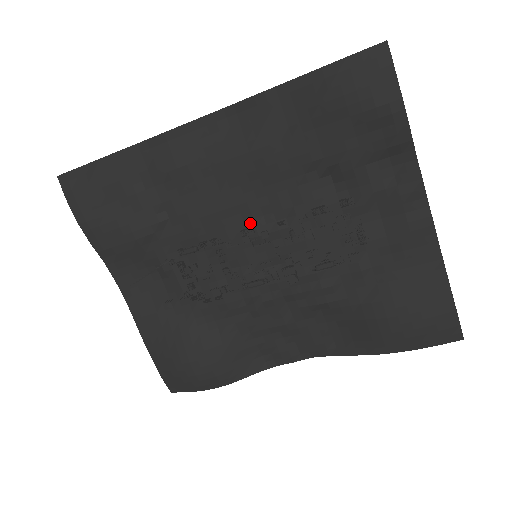
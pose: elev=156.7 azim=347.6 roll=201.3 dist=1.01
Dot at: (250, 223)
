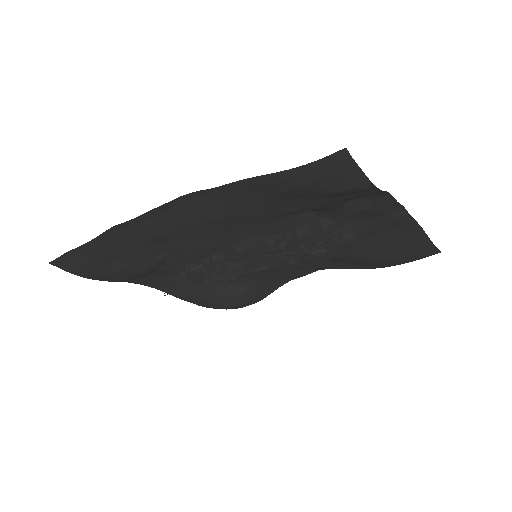
Dot at: (242, 243)
